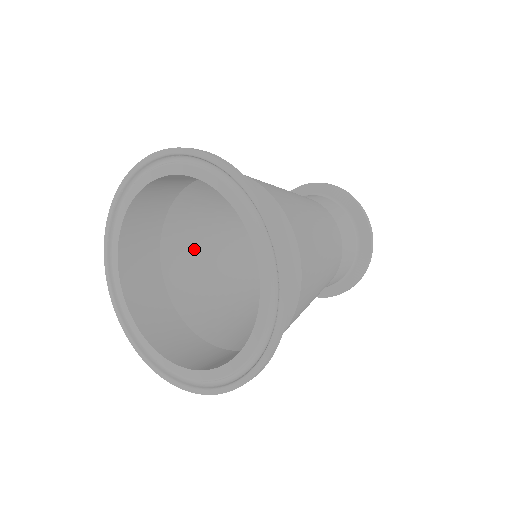
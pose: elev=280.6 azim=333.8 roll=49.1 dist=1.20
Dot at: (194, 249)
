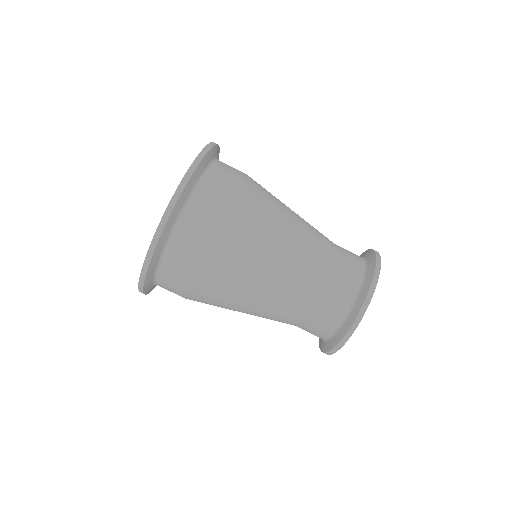
Dot at: occluded
